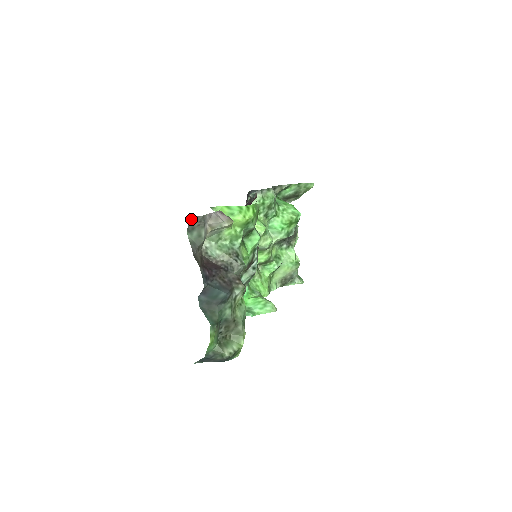
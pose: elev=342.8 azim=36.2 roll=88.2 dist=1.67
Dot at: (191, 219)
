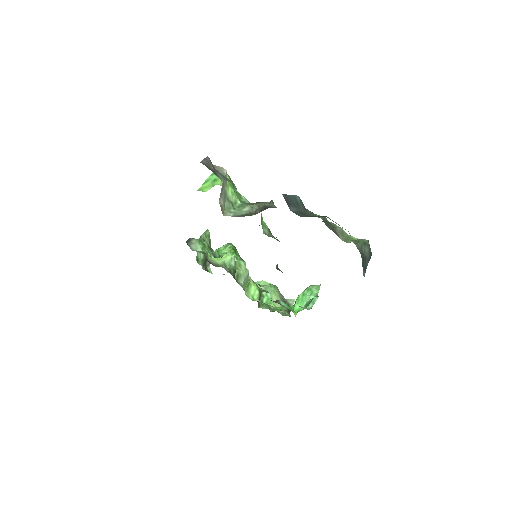
Dot at: occluded
